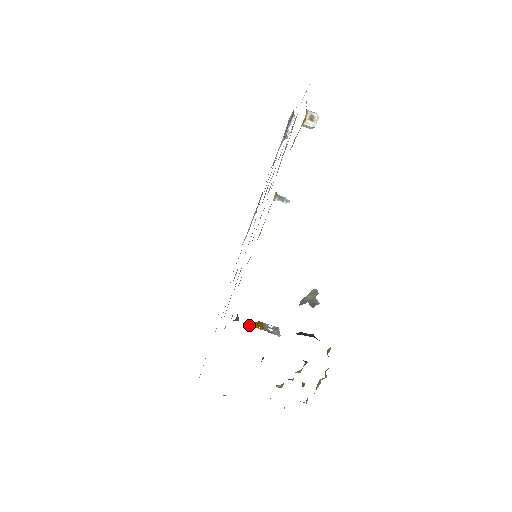
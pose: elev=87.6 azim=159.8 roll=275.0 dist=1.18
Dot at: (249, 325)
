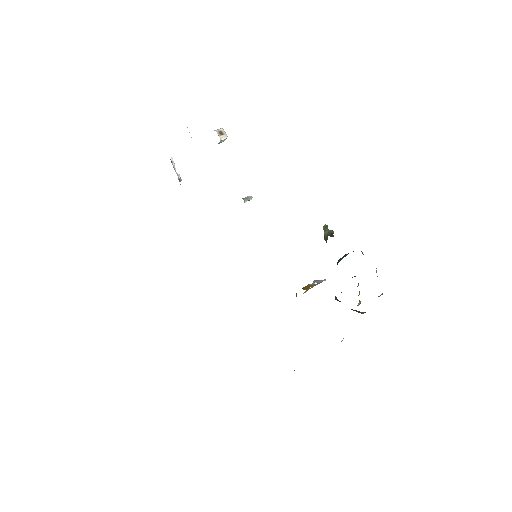
Dot at: (305, 292)
